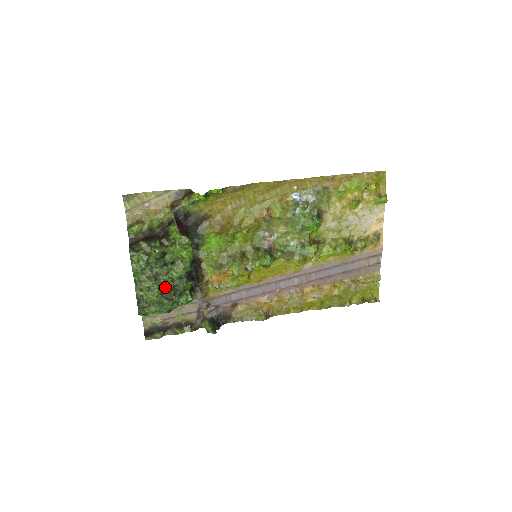
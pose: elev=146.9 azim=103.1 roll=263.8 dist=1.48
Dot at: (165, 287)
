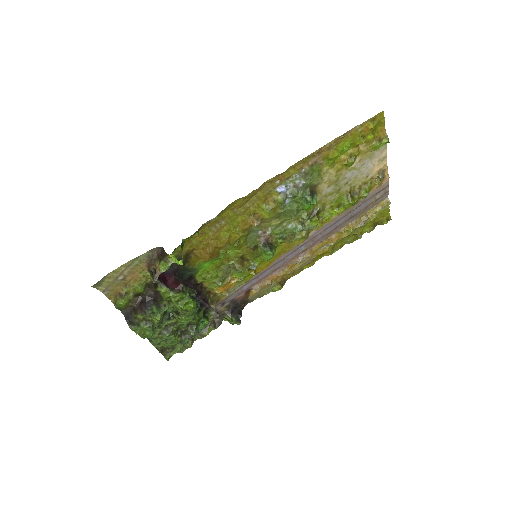
Dot at: (179, 329)
